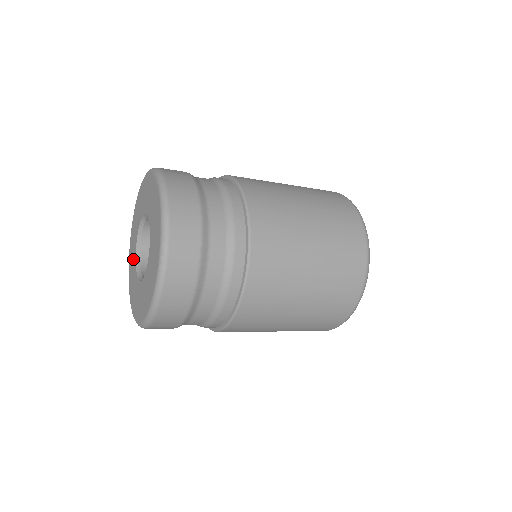
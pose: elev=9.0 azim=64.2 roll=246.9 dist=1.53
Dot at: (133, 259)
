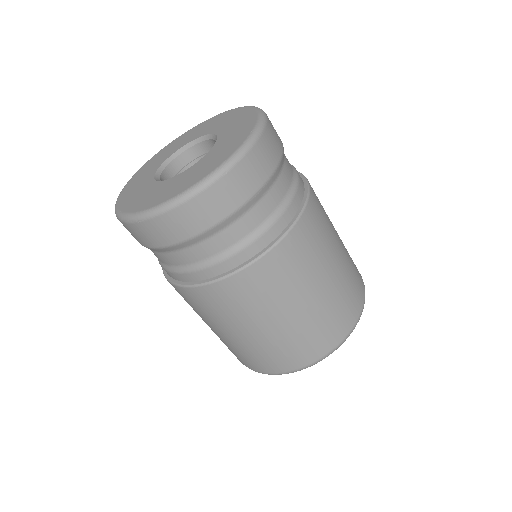
Dot at: (159, 188)
